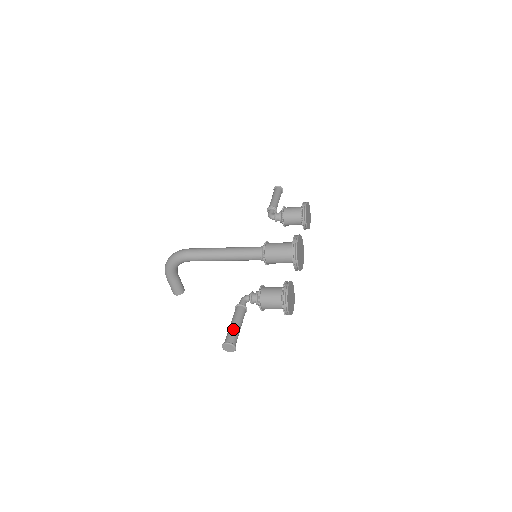
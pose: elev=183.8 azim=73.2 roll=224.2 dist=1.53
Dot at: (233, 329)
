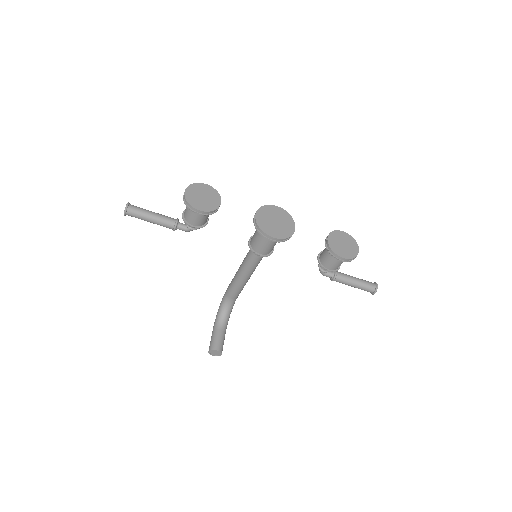
Dot at: (146, 210)
